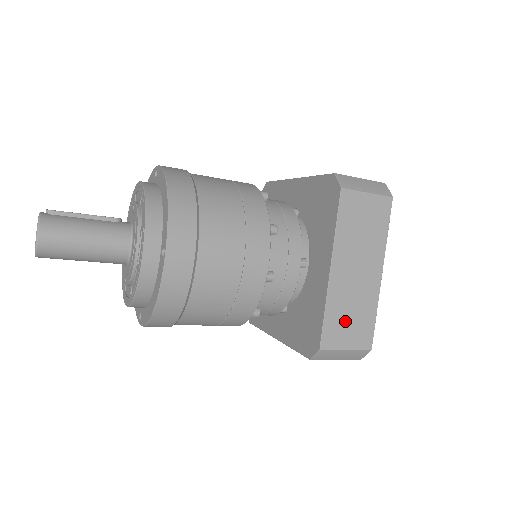
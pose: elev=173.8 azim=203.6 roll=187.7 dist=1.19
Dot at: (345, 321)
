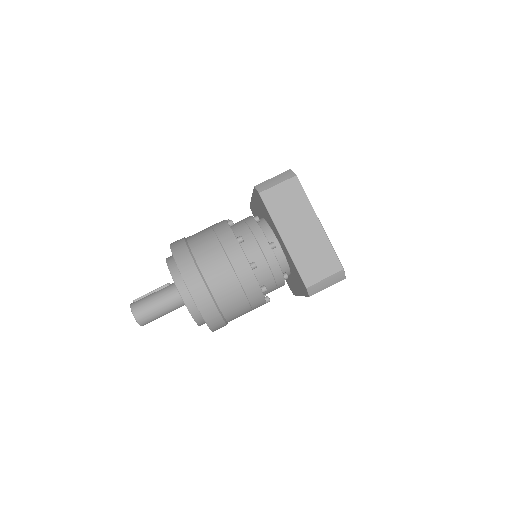
Dot at: (313, 263)
